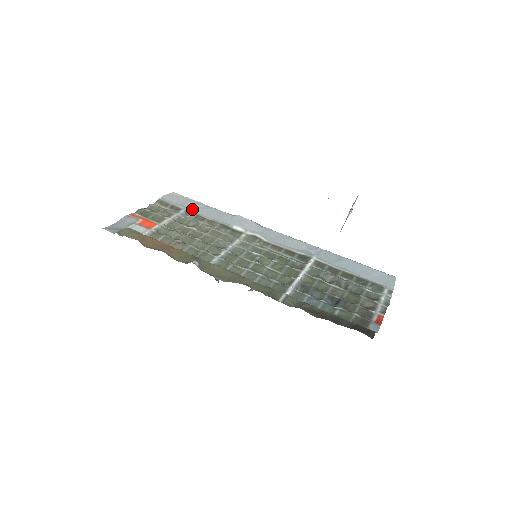
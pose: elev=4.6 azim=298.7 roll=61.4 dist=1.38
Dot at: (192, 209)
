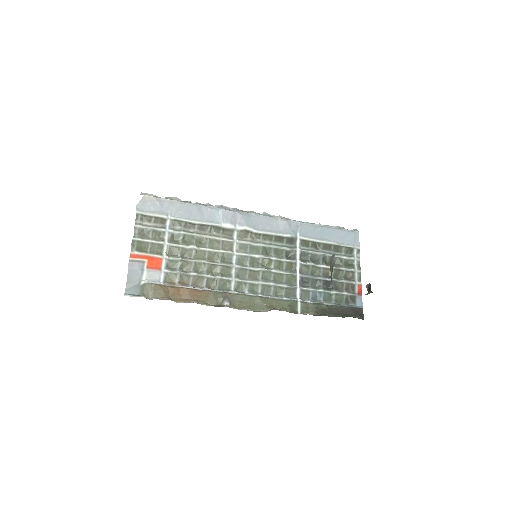
Dot at: (175, 214)
